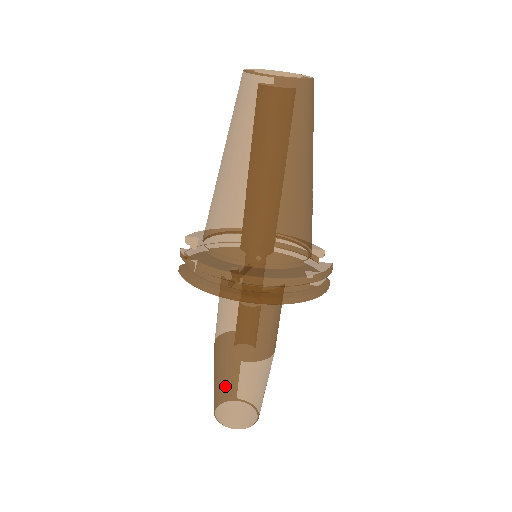
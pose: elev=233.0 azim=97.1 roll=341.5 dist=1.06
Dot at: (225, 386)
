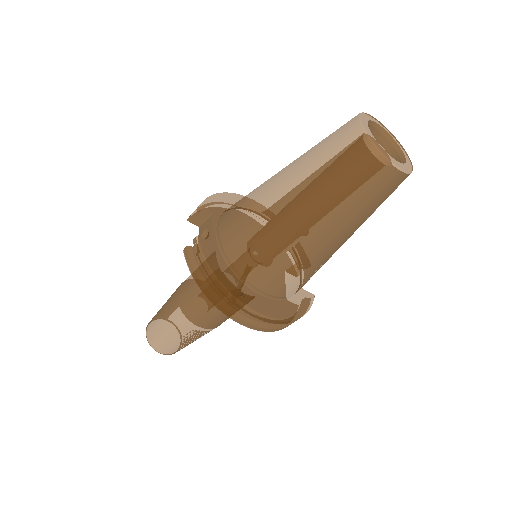
Dot at: (171, 330)
